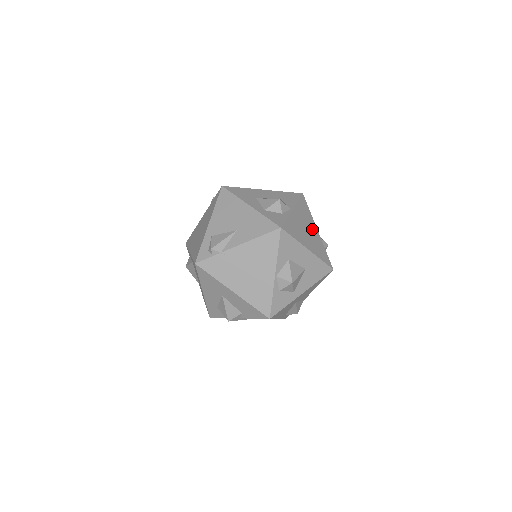
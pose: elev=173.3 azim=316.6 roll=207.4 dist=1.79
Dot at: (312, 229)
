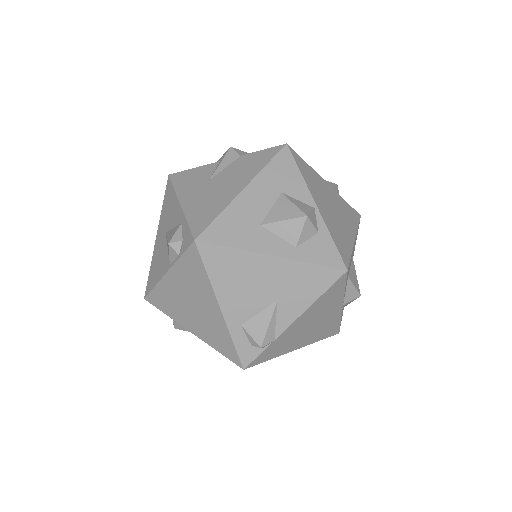
Dot at: (328, 194)
